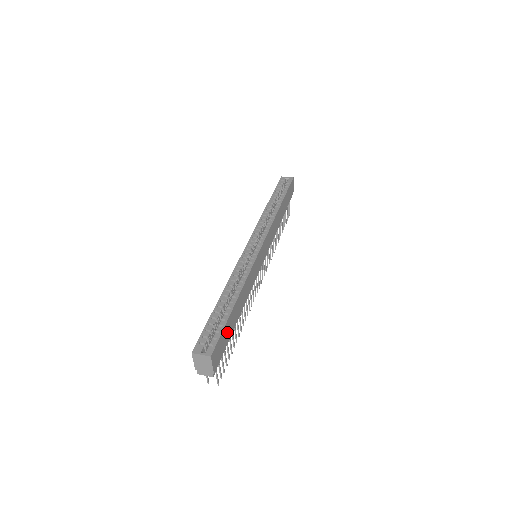
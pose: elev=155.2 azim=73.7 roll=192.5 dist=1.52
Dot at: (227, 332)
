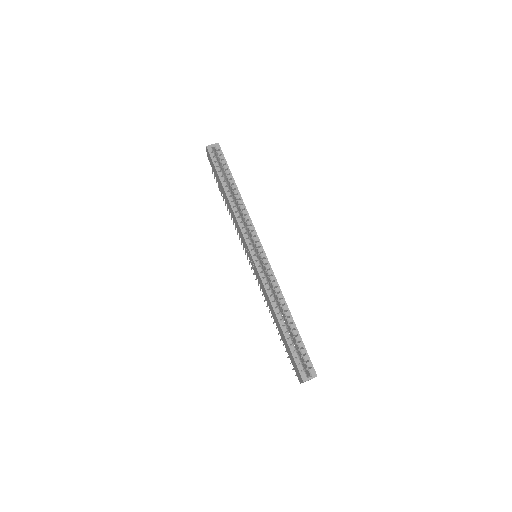
Dot at: occluded
